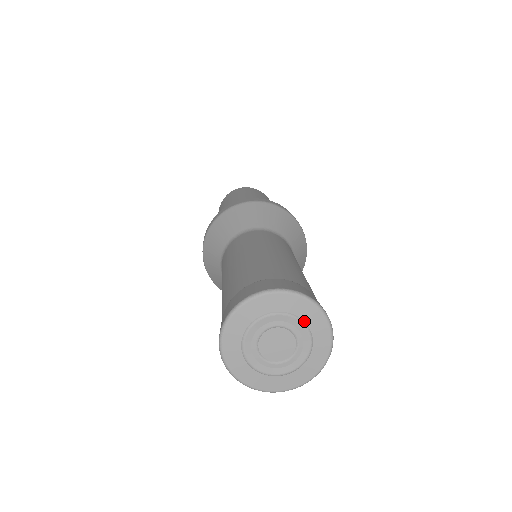
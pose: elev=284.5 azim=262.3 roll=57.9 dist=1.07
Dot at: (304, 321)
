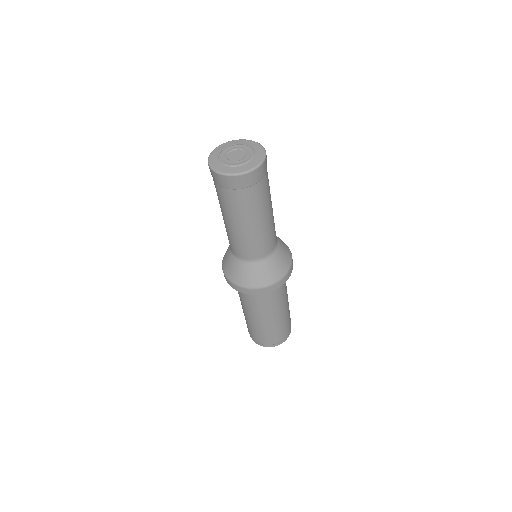
Dot at: (242, 144)
